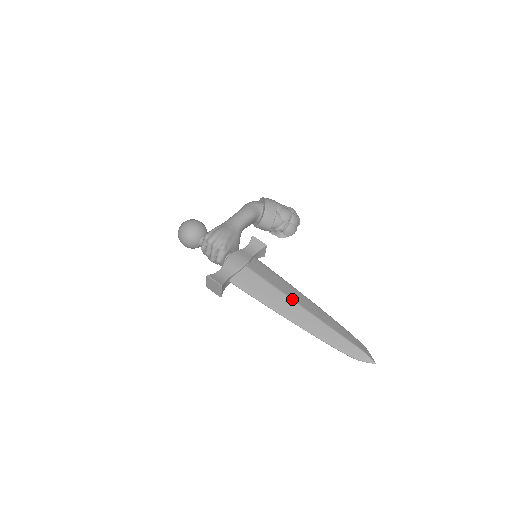
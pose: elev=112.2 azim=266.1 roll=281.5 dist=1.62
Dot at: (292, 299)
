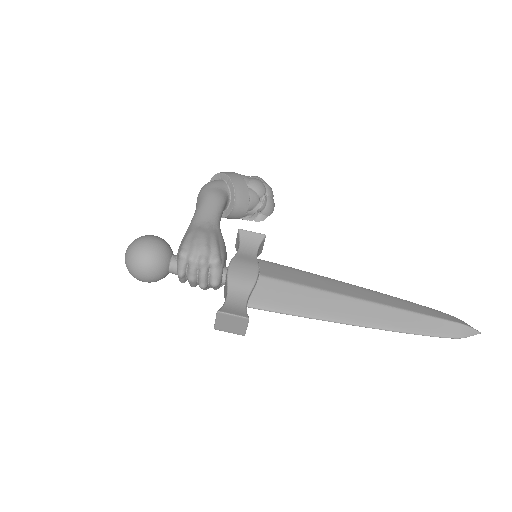
Dot at: (345, 295)
